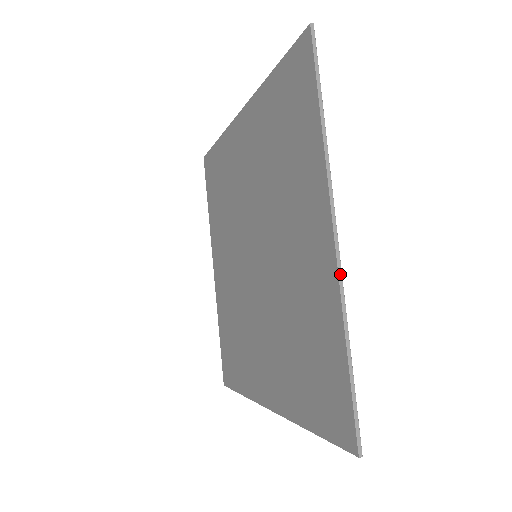
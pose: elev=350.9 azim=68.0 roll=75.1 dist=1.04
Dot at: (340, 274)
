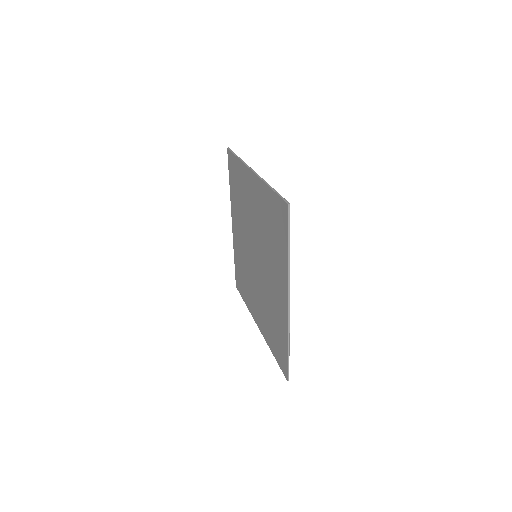
Dot at: (289, 319)
